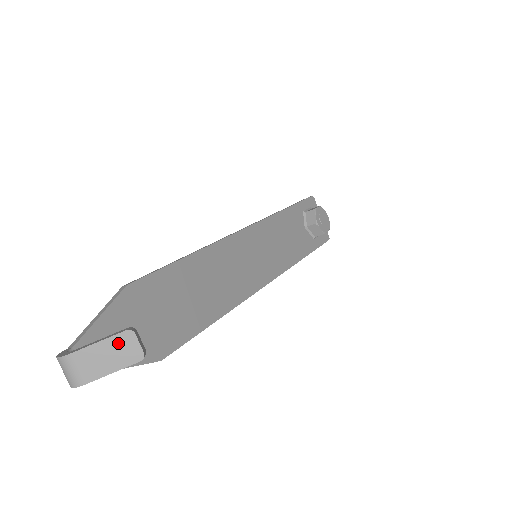
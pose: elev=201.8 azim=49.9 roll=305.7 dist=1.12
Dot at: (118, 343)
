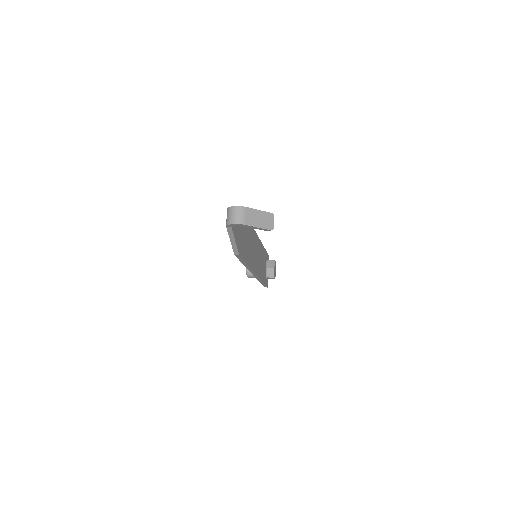
Dot at: (266, 216)
